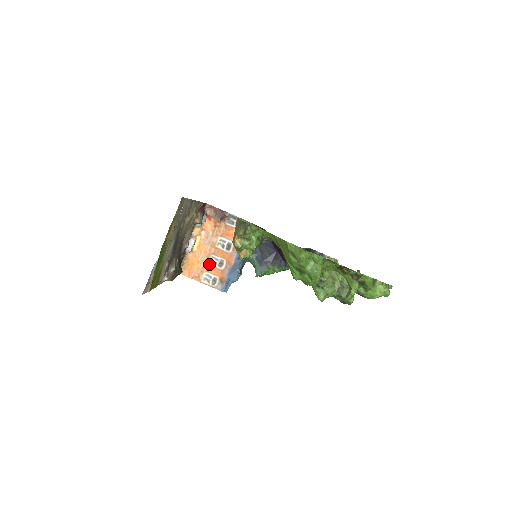
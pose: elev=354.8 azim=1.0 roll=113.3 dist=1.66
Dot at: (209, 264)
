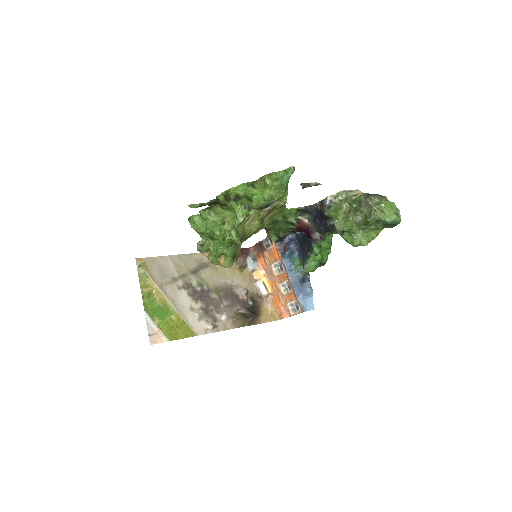
Dot at: (284, 294)
